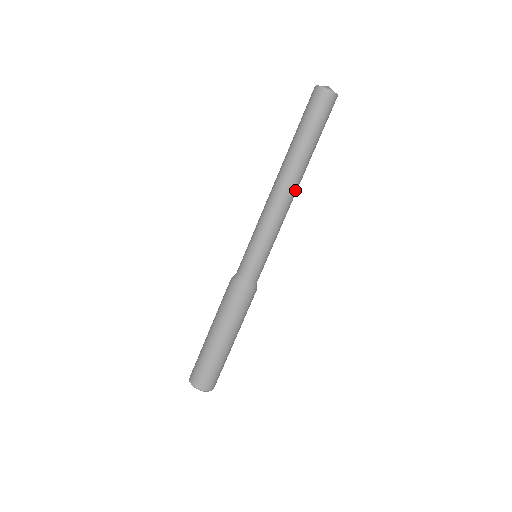
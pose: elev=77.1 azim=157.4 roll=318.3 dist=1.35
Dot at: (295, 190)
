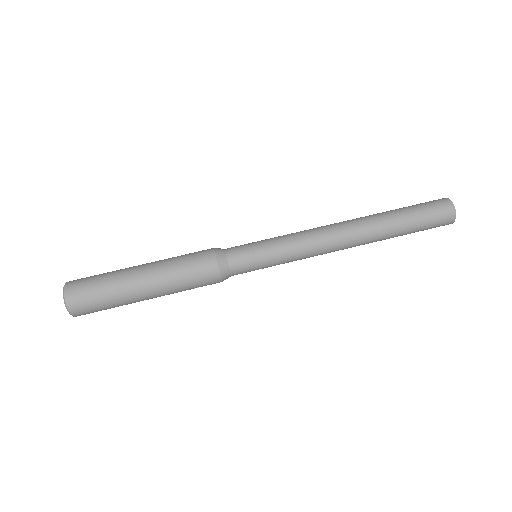
Dot at: (347, 234)
